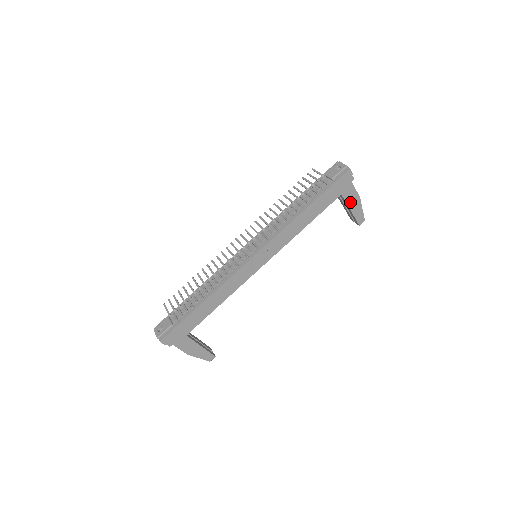
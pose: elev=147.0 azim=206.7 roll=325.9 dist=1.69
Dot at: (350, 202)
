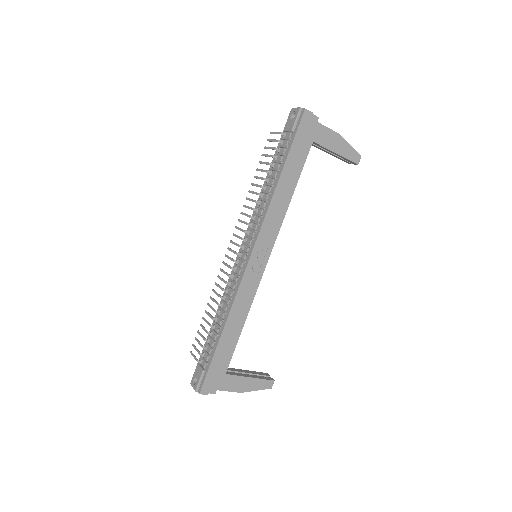
Dot at: (330, 145)
